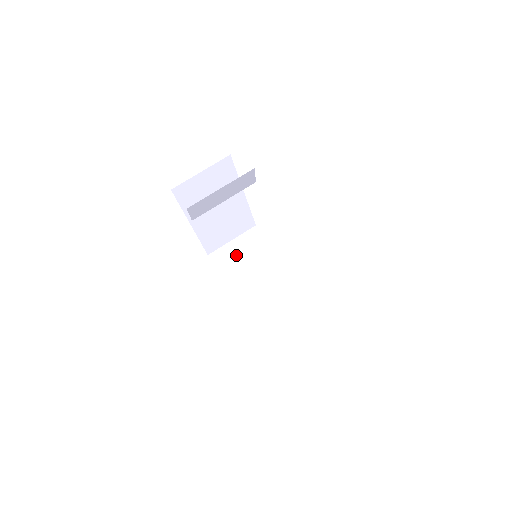
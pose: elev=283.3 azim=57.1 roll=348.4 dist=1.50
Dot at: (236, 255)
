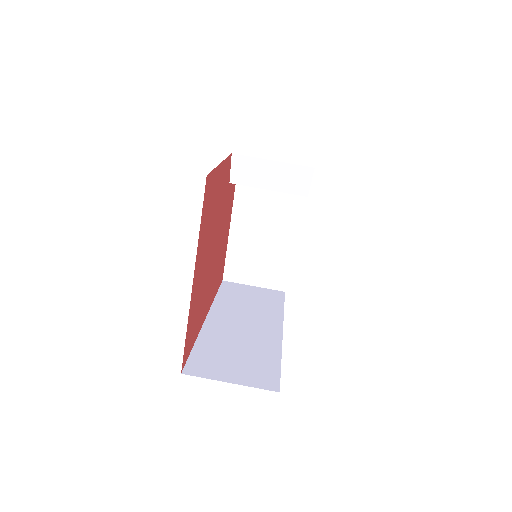
Dot at: (245, 293)
